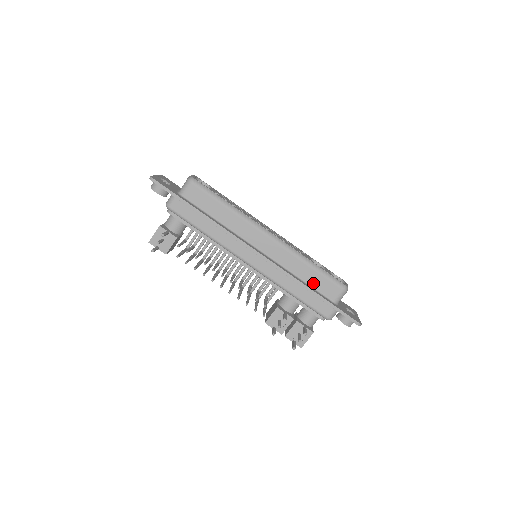
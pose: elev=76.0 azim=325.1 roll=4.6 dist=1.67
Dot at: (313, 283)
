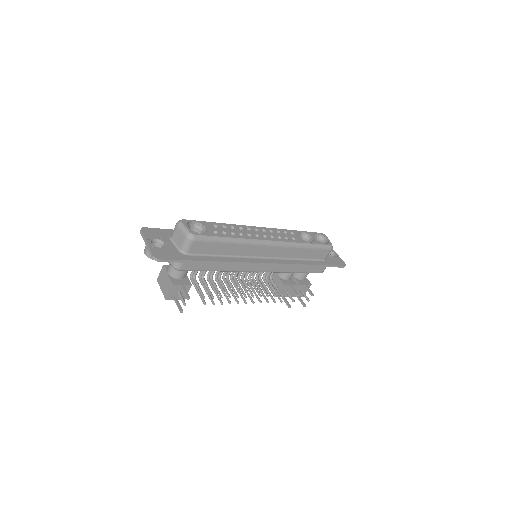
Dot at: (309, 257)
